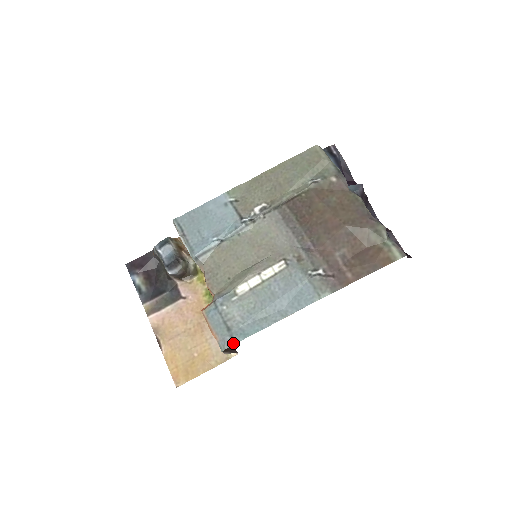
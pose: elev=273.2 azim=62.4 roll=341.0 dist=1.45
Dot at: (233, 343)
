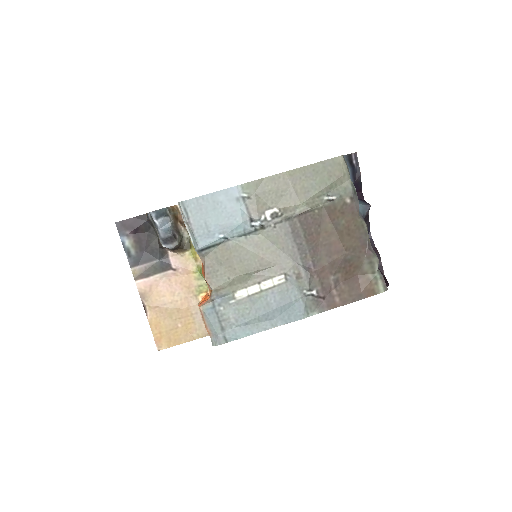
Dot at: (225, 342)
